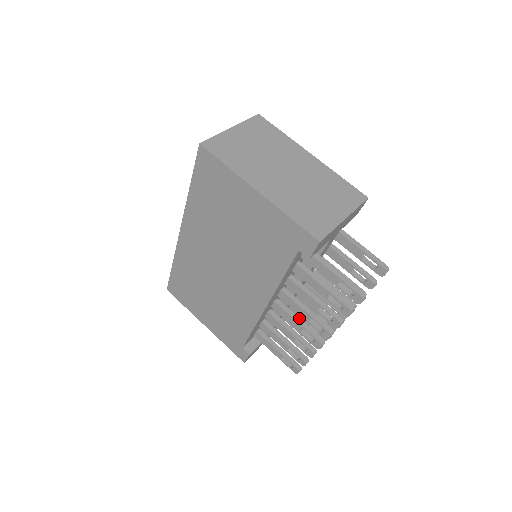
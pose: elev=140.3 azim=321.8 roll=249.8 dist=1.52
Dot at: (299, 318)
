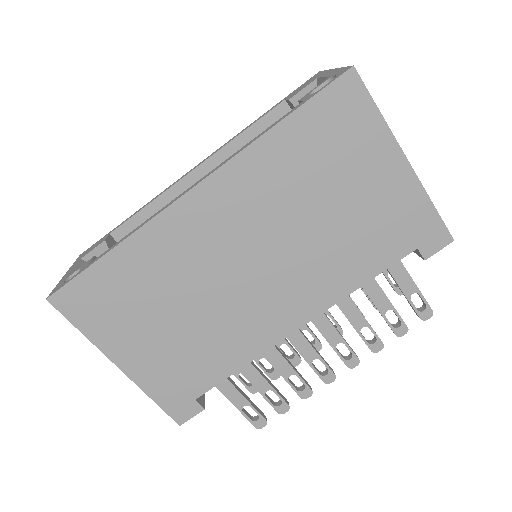
Dot at: occluded
